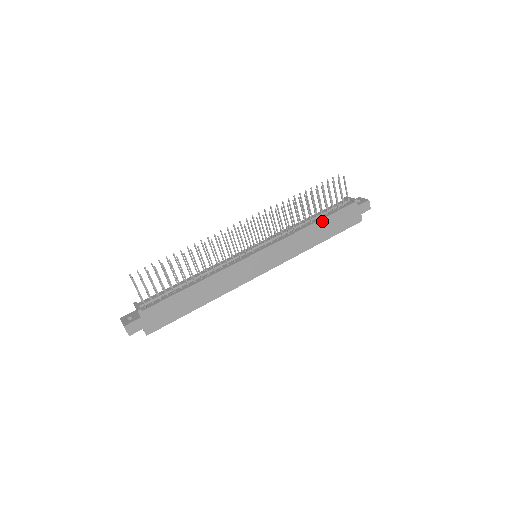
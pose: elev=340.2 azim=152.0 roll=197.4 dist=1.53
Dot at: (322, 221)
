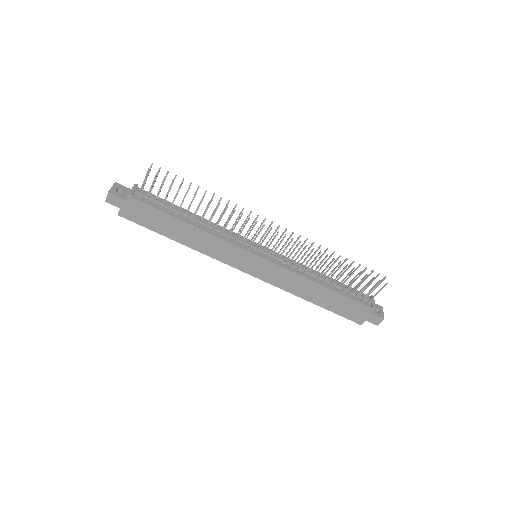
Dot at: (331, 292)
